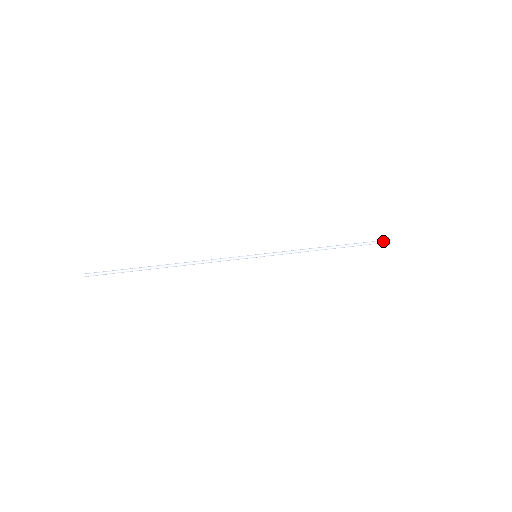
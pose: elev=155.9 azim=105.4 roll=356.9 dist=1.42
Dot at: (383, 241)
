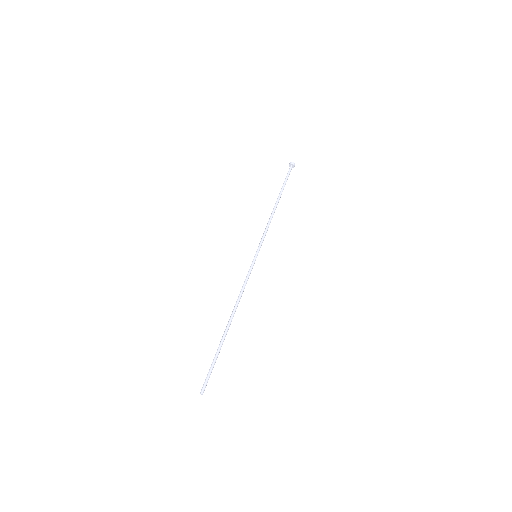
Dot at: (291, 168)
